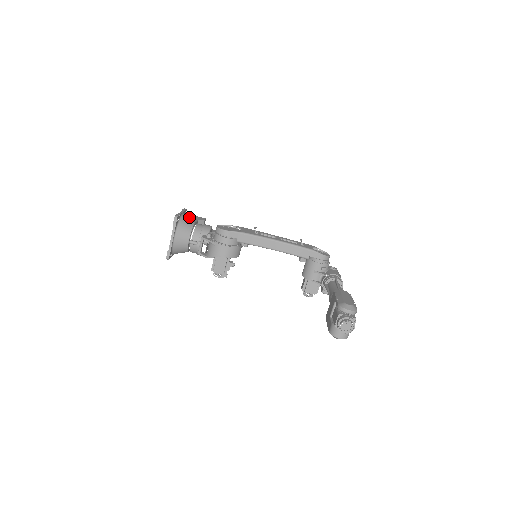
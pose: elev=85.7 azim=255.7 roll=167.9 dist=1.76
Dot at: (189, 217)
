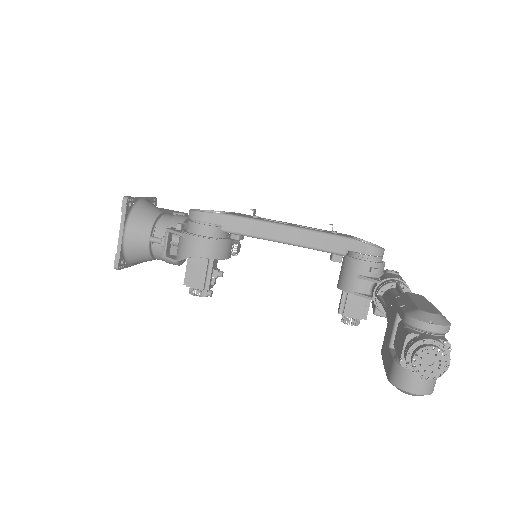
Dot at: occluded
